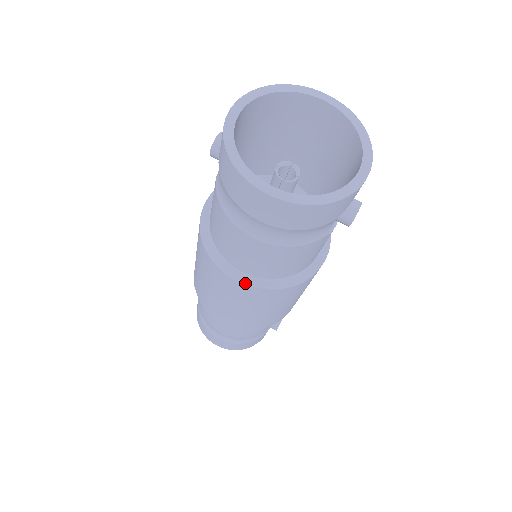
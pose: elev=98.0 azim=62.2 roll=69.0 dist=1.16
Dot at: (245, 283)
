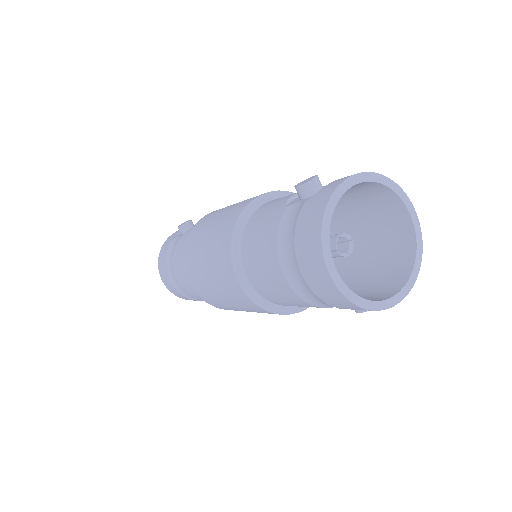
Dot at: (245, 291)
